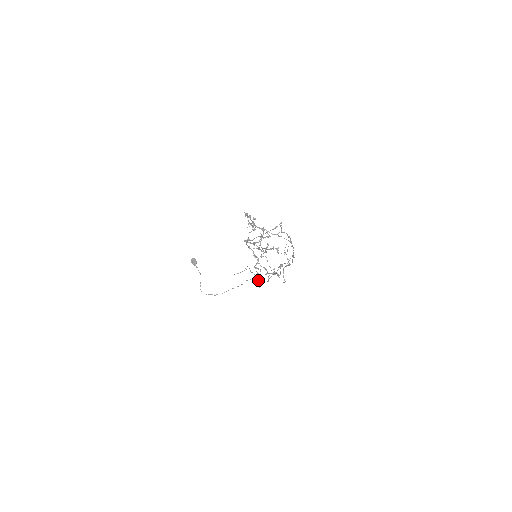
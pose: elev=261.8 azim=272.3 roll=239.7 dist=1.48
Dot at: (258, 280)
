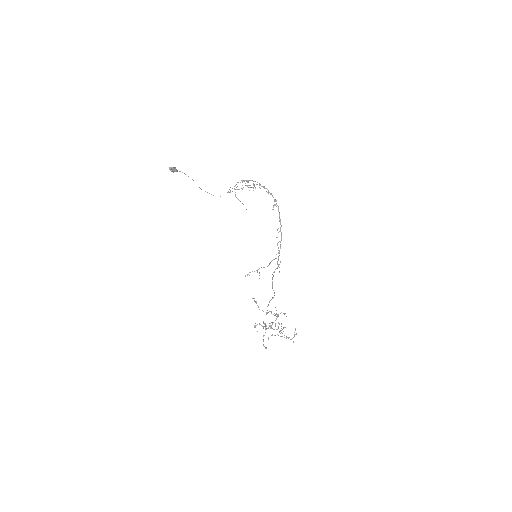
Dot at: (286, 338)
